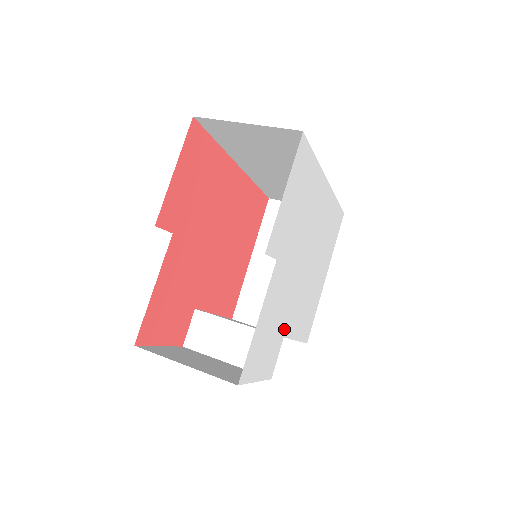
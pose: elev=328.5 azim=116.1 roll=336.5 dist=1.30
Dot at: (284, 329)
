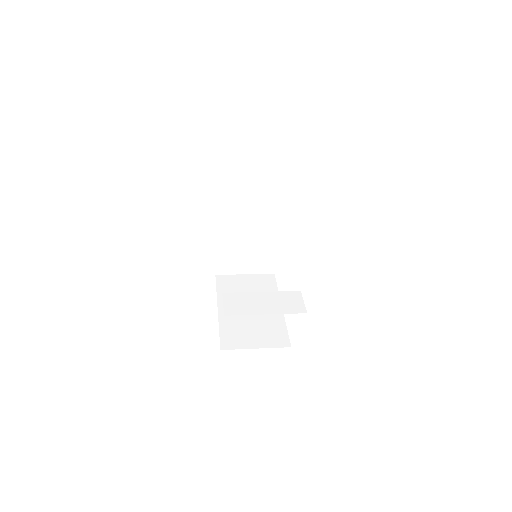
Dot at: occluded
